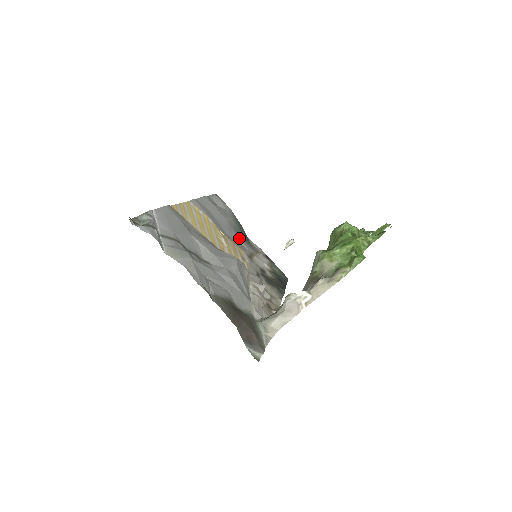
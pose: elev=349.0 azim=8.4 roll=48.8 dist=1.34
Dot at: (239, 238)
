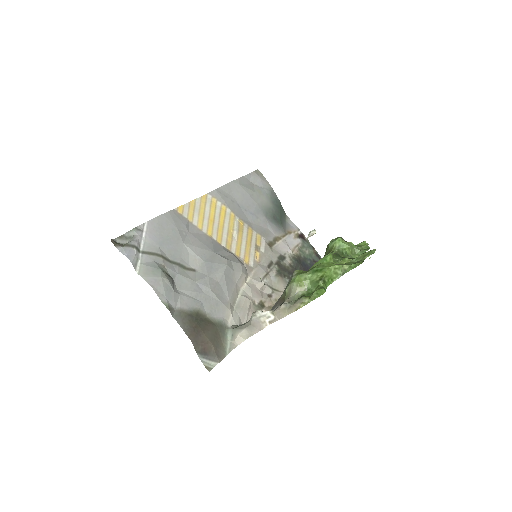
Dot at: (267, 221)
